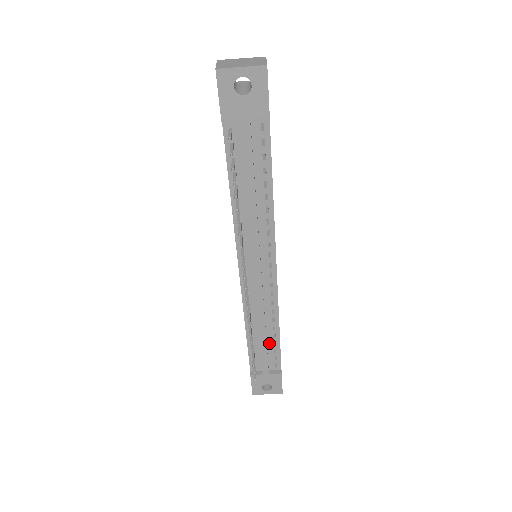
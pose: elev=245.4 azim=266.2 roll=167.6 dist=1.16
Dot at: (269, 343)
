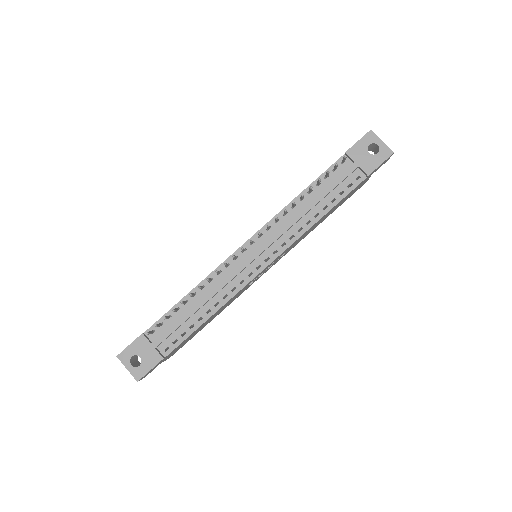
Dot at: (189, 321)
